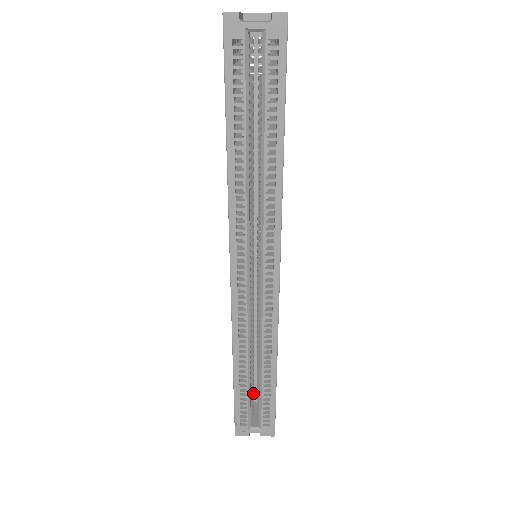
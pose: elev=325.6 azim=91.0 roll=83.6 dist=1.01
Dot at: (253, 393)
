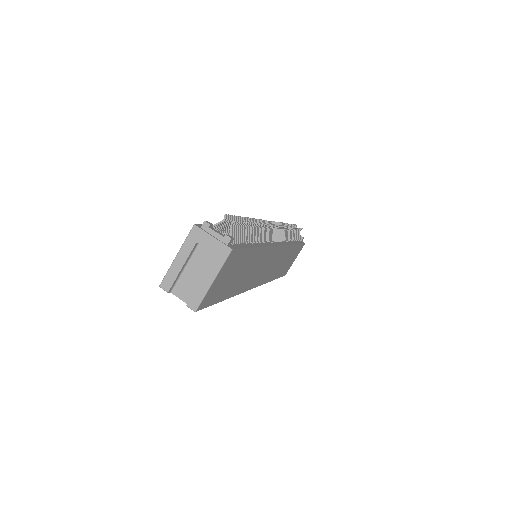
Dot at: occluded
